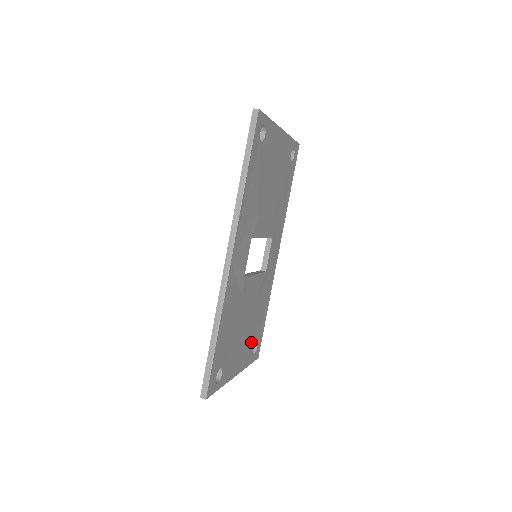
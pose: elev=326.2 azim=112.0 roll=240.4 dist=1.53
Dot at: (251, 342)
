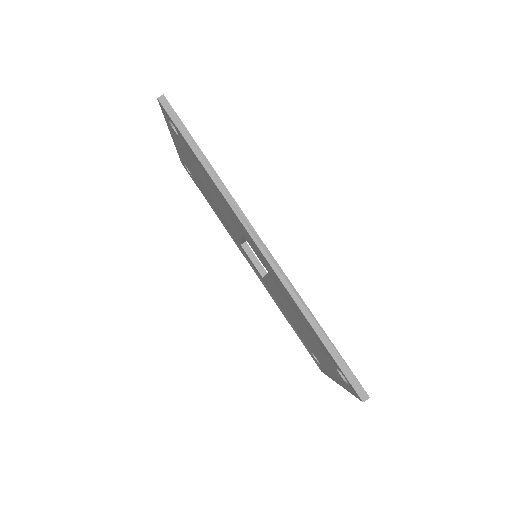
Dot at: occluded
